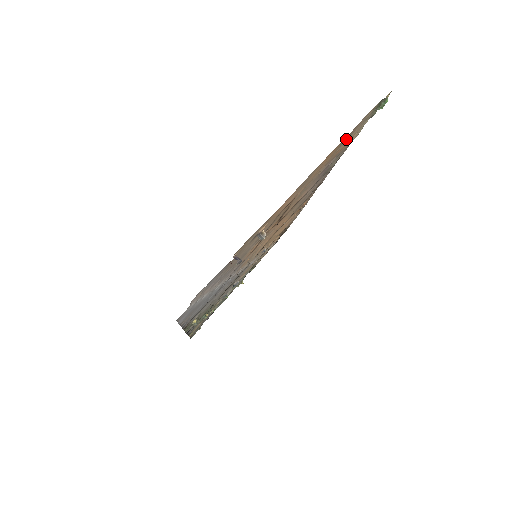
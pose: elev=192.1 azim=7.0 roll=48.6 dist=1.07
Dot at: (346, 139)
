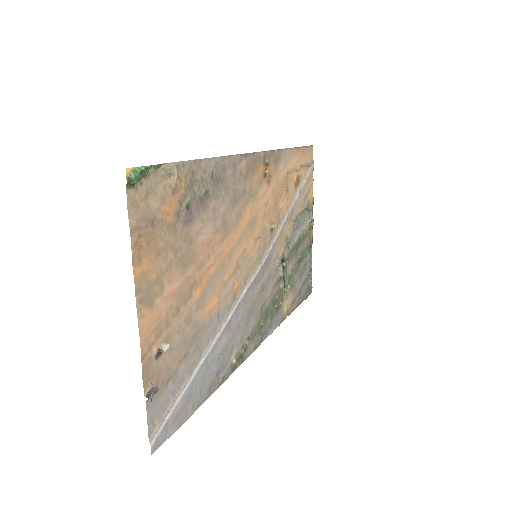
Dot at: (147, 228)
